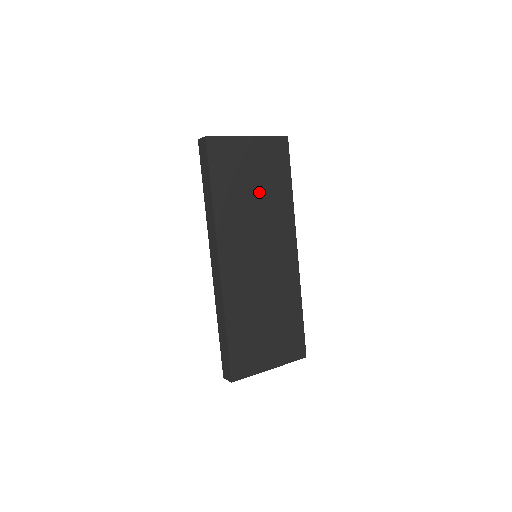
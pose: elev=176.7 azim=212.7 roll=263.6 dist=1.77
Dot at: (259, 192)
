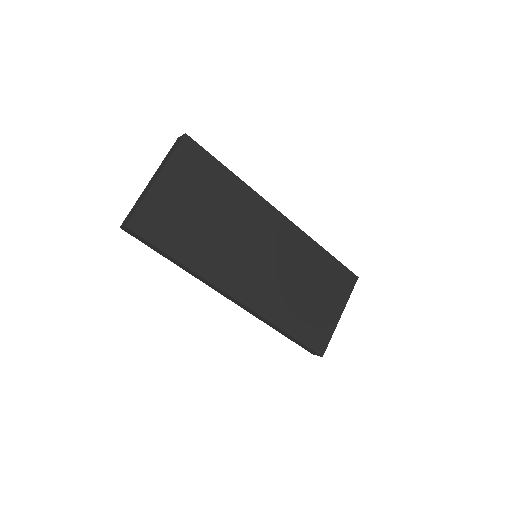
Dot at: (211, 211)
